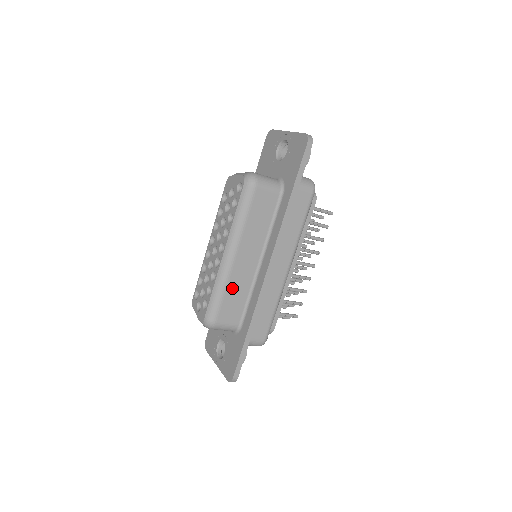
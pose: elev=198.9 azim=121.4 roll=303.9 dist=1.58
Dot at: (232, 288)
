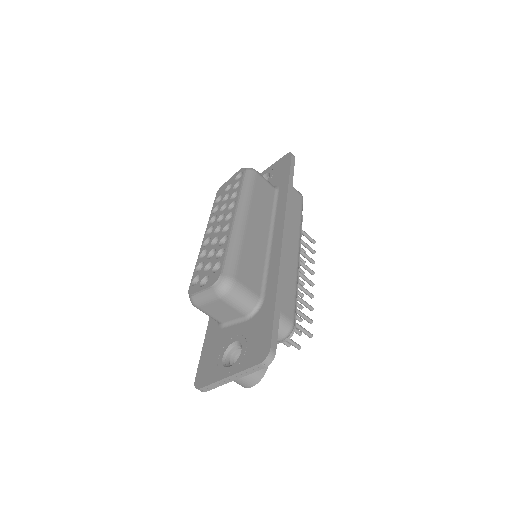
Dot at: (248, 249)
